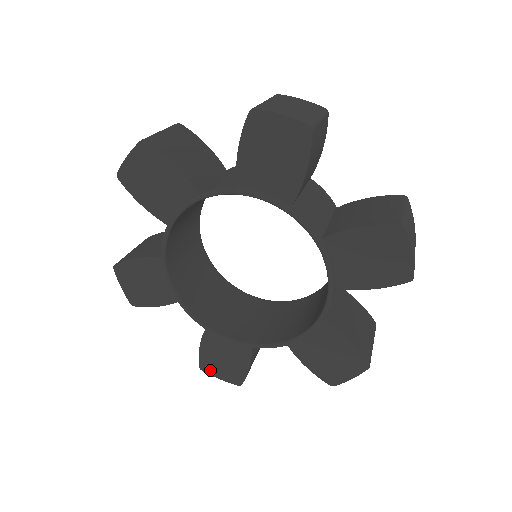
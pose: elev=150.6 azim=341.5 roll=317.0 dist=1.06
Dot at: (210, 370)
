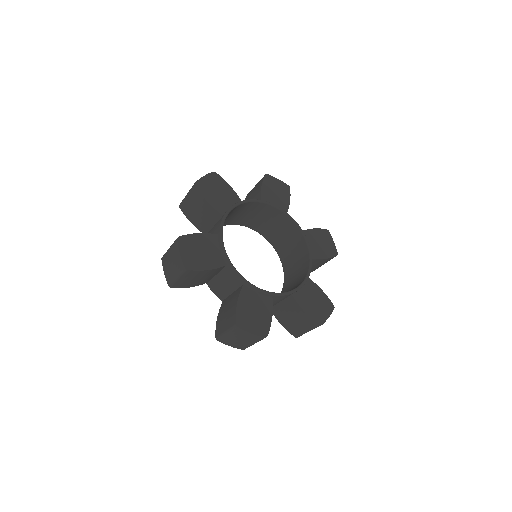
Dot at: (183, 245)
